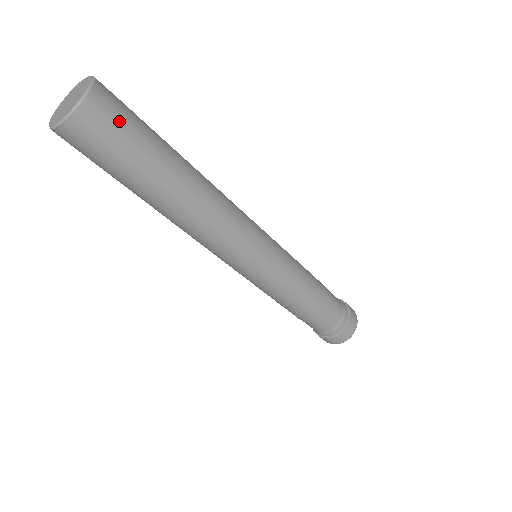
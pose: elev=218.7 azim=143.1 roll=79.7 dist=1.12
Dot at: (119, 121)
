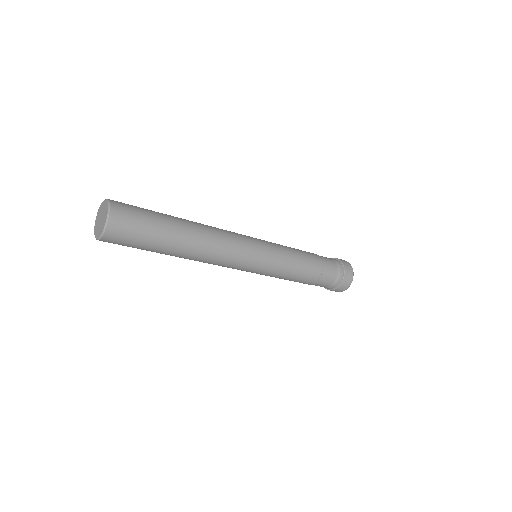
Dot at: (132, 225)
